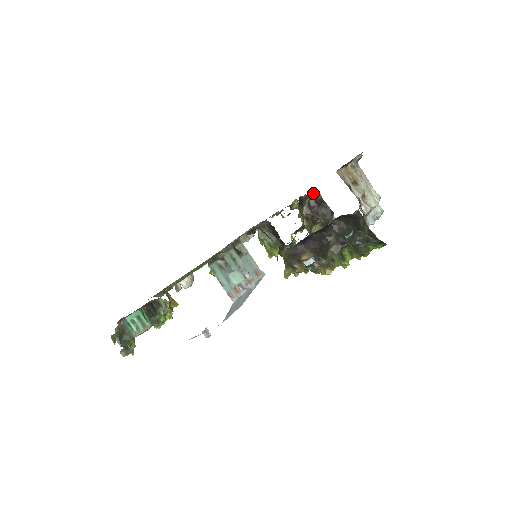
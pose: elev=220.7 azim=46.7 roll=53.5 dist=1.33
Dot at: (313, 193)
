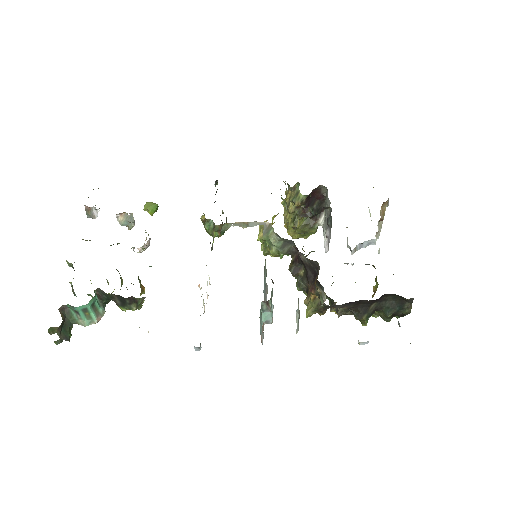
Dot at: (320, 186)
